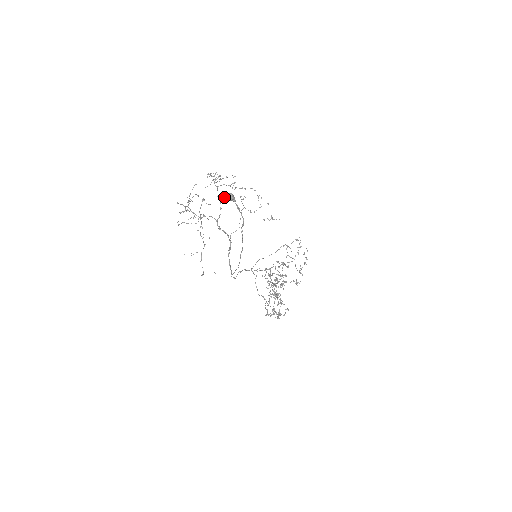
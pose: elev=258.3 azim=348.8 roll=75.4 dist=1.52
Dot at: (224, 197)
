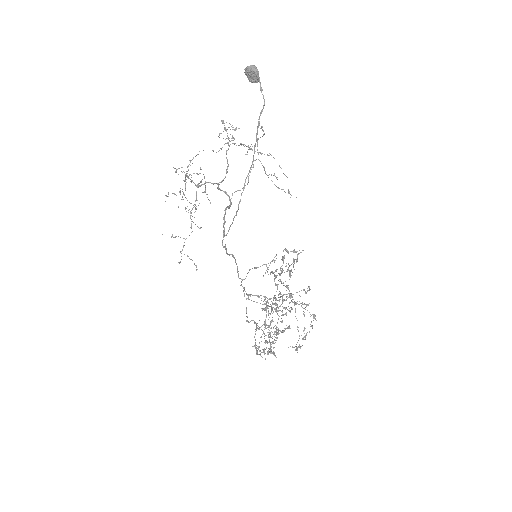
Dot at: (246, 69)
